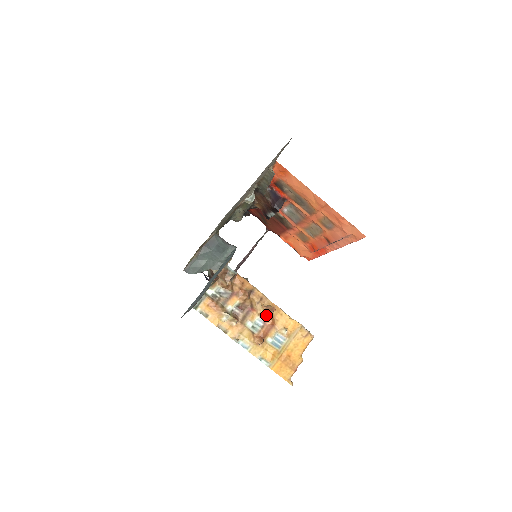
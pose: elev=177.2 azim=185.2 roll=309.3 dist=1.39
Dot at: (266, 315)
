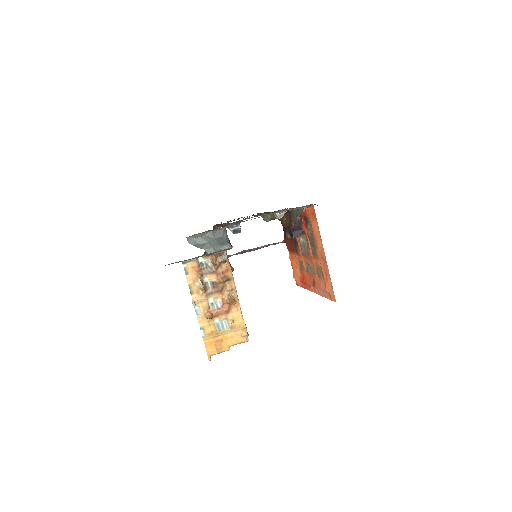
Dot at: (227, 303)
